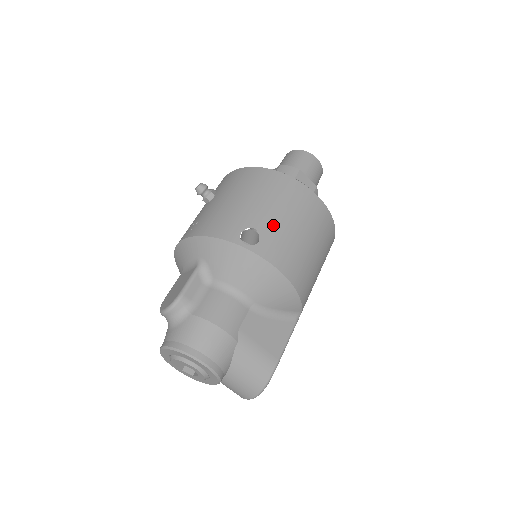
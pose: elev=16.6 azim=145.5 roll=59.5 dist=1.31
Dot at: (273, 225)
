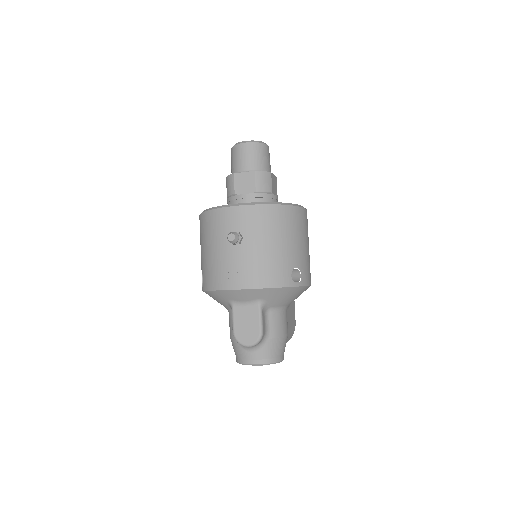
Dot at: (302, 257)
